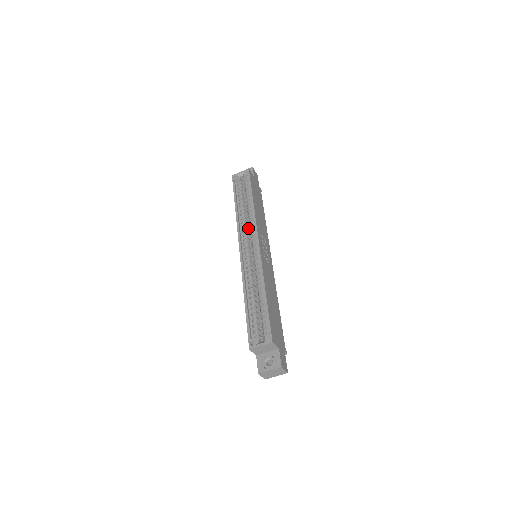
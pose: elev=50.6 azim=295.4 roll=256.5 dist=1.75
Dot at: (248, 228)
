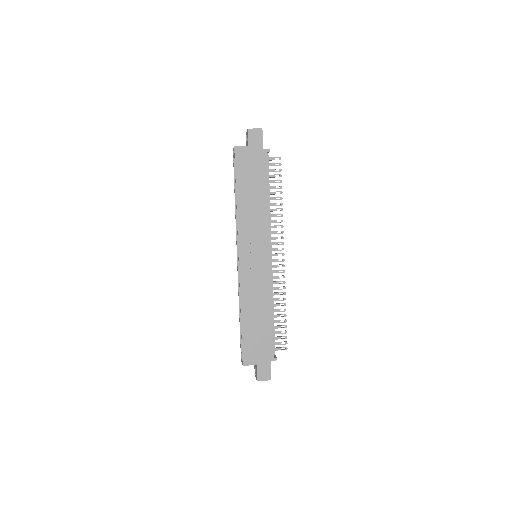
Dot at: occluded
